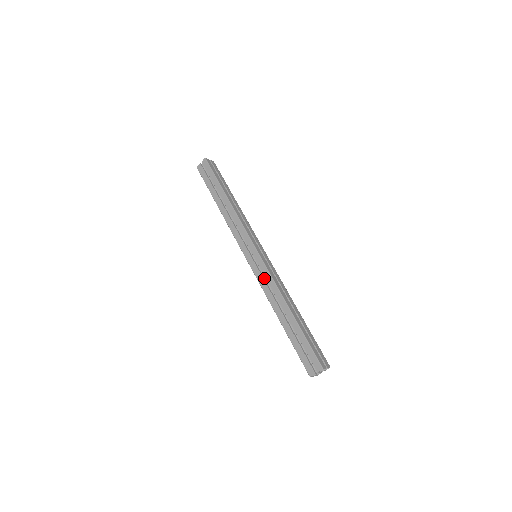
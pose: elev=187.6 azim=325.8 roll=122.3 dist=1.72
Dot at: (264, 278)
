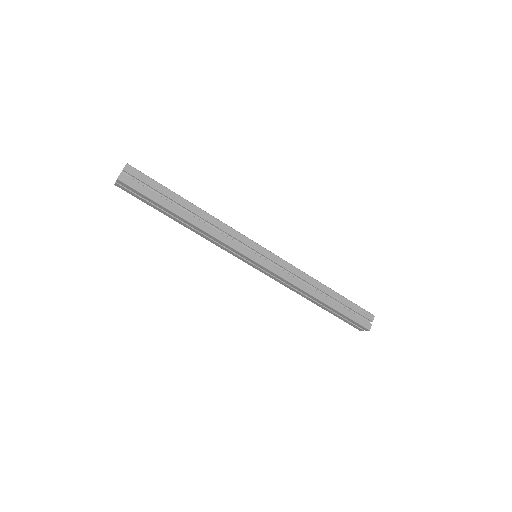
Dot at: (282, 272)
